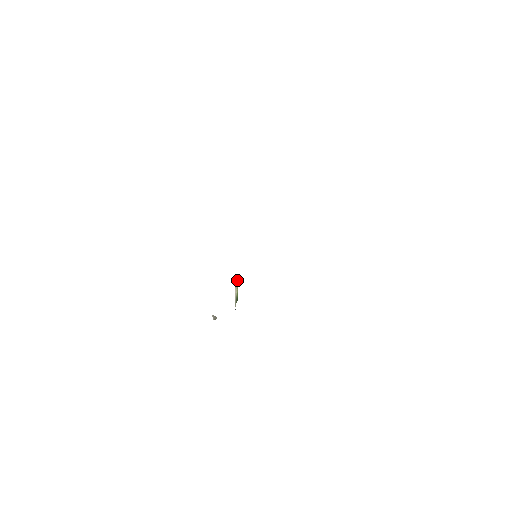
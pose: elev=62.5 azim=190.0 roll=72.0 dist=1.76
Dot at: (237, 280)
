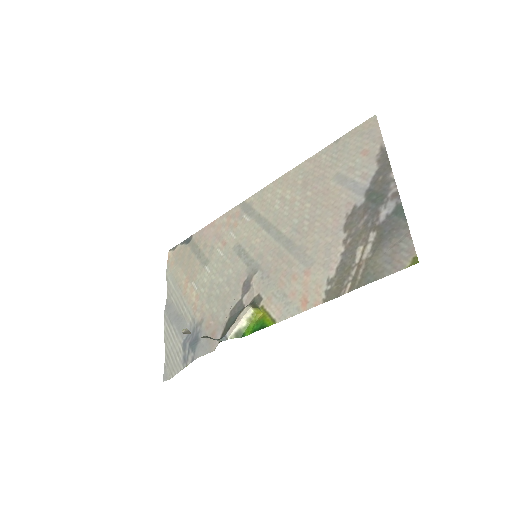
Dot at: (257, 314)
